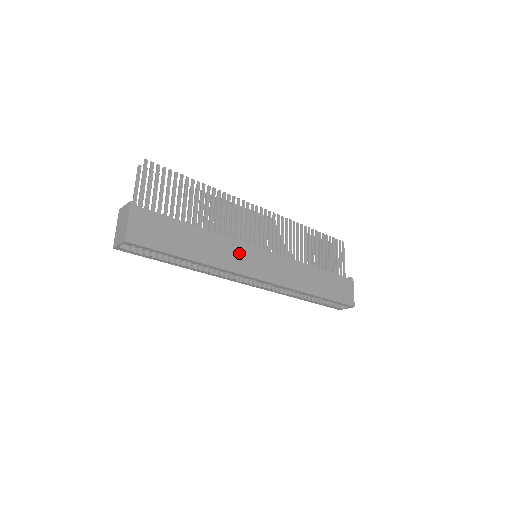
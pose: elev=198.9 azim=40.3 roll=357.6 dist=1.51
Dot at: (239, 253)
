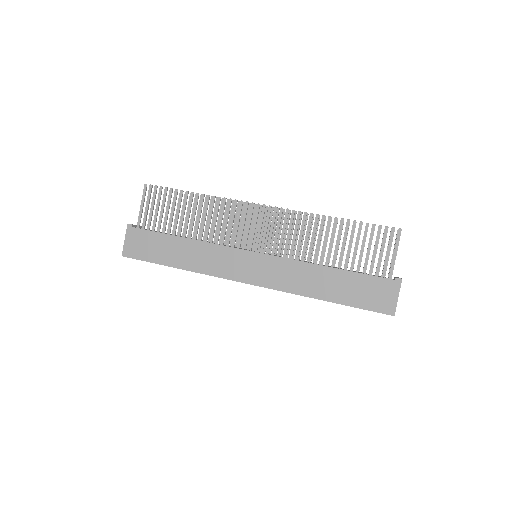
Dot at: (224, 258)
